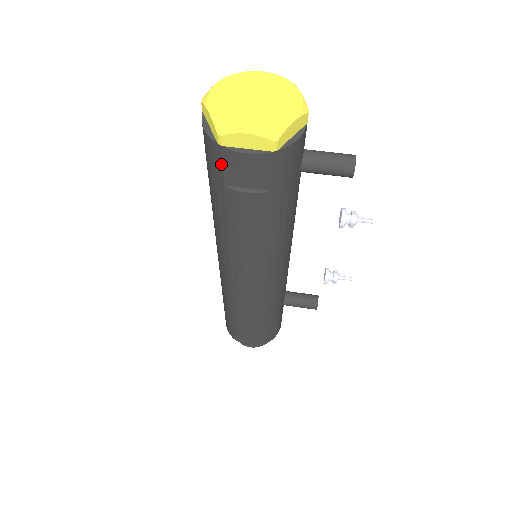
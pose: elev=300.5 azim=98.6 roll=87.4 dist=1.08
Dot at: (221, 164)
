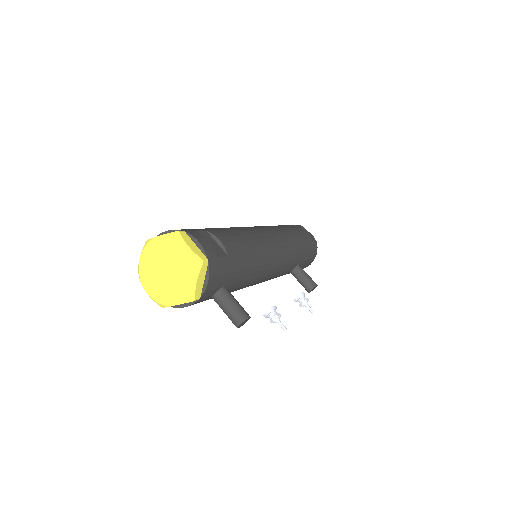
Dot at: occluded
